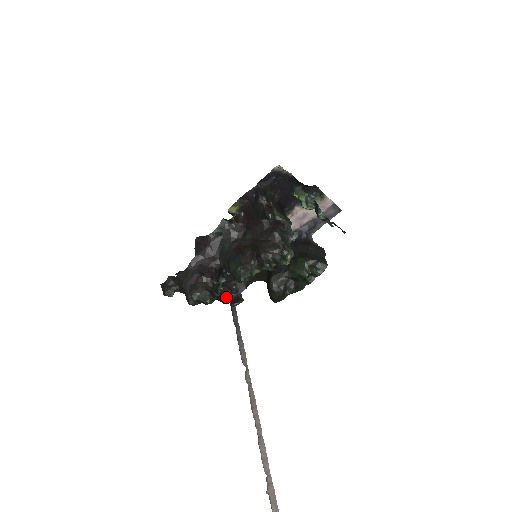
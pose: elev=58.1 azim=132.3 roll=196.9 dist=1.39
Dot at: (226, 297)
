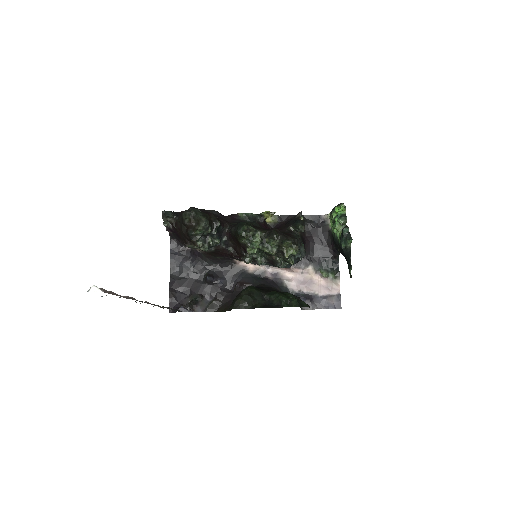
Dot at: (179, 306)
